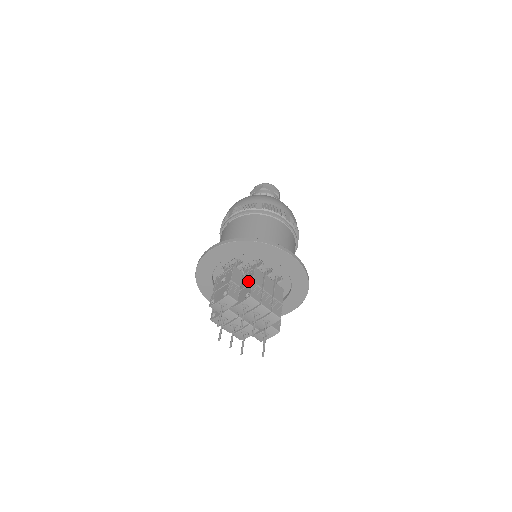
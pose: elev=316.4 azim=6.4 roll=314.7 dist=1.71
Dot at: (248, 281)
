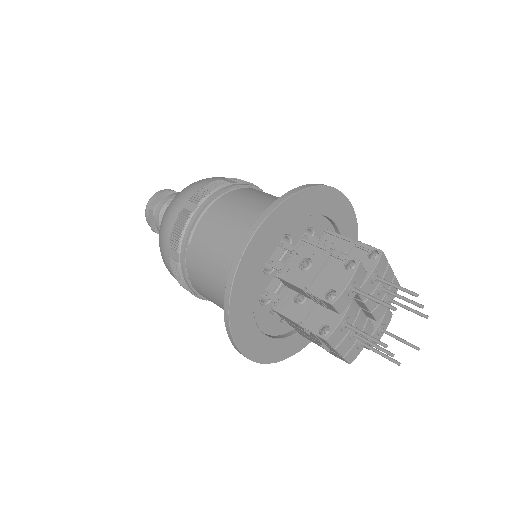
Dot at: (340, 248)
